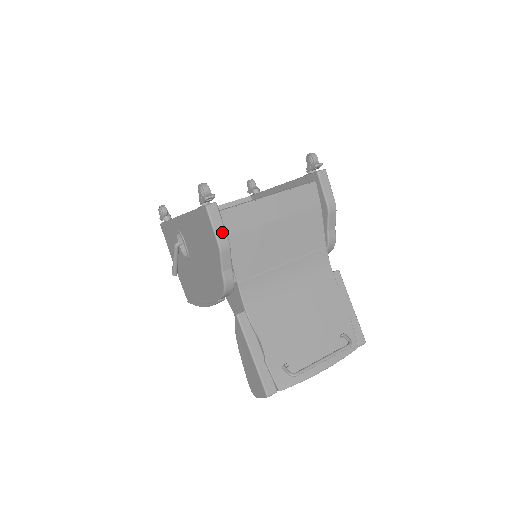
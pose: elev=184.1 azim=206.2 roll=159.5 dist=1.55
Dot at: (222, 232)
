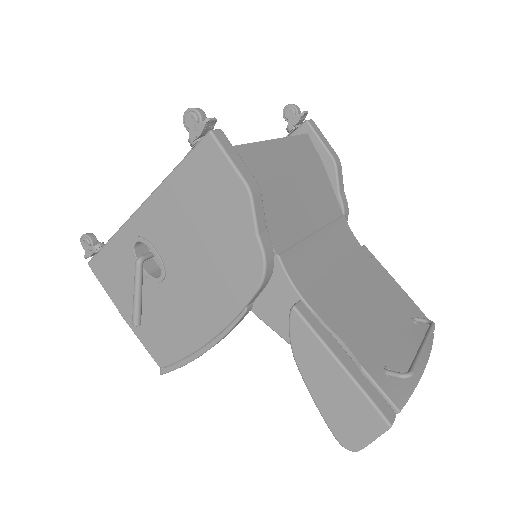
Dot at: (244, 168)
